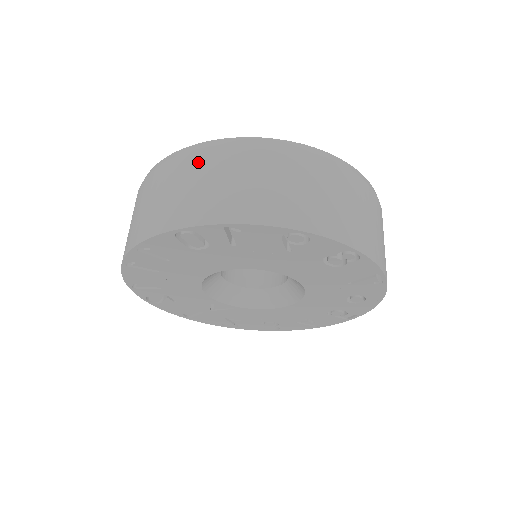
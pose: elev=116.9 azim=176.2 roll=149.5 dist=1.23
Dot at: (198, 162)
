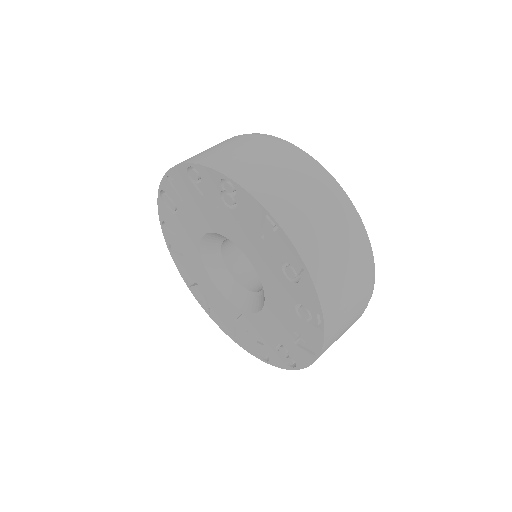
Dot at: occluded
